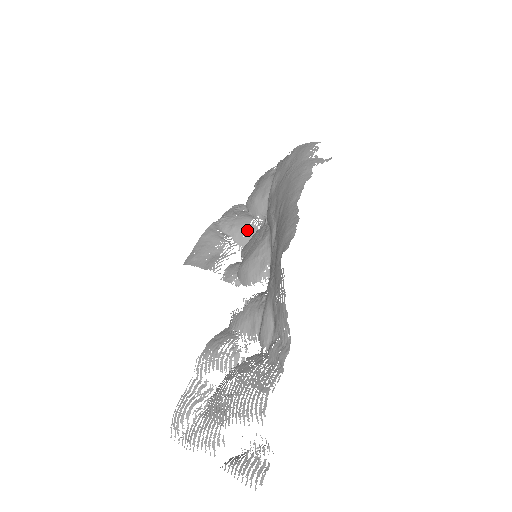
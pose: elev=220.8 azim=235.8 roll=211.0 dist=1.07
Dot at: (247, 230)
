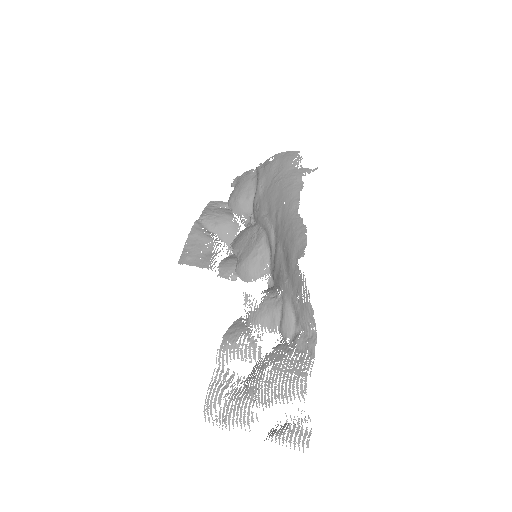
Dot at: (230, 227)
